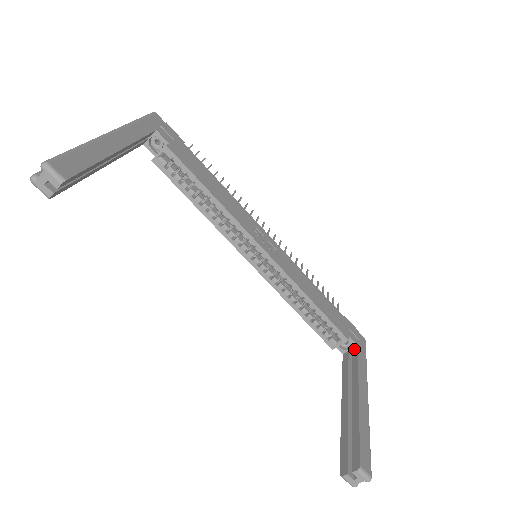
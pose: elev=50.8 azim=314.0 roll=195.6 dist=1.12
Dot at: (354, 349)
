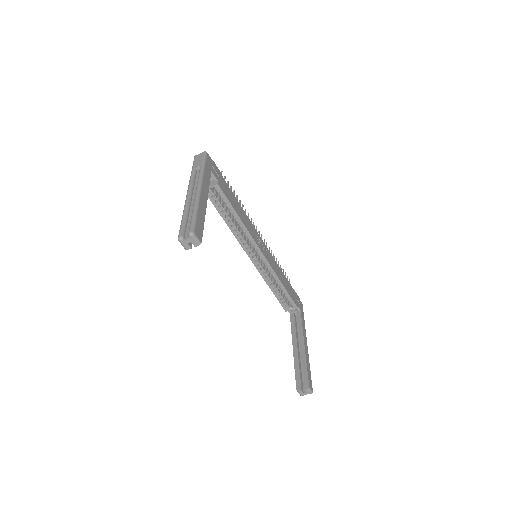
Dot at: (298, 312)
